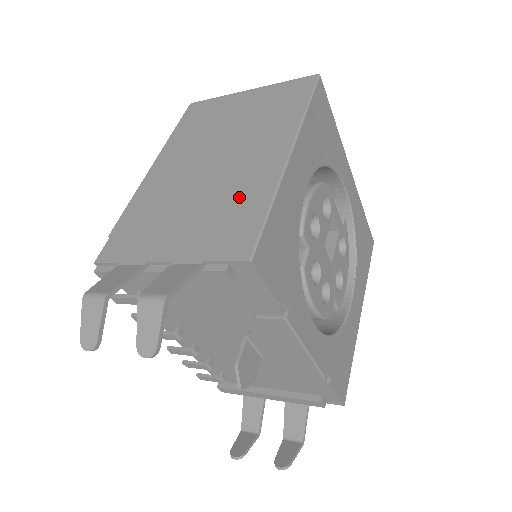
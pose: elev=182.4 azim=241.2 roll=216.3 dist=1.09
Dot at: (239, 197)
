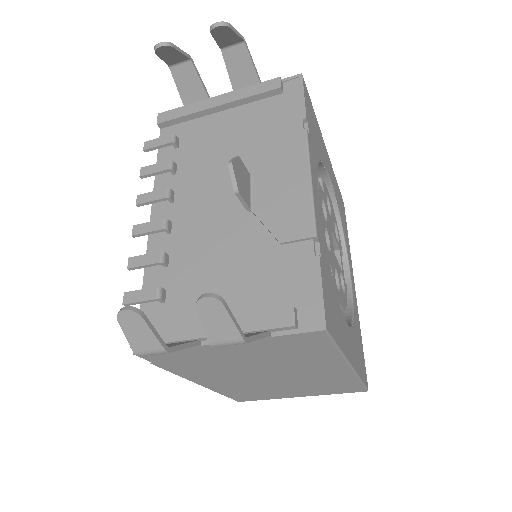
Dot at: occluded
